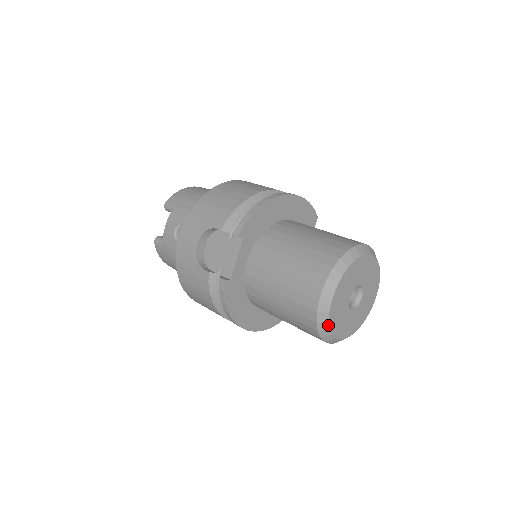
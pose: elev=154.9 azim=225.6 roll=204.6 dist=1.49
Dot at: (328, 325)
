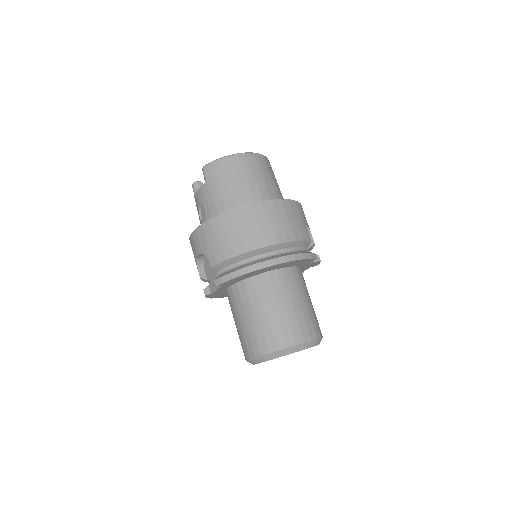
Dot at: occluded
